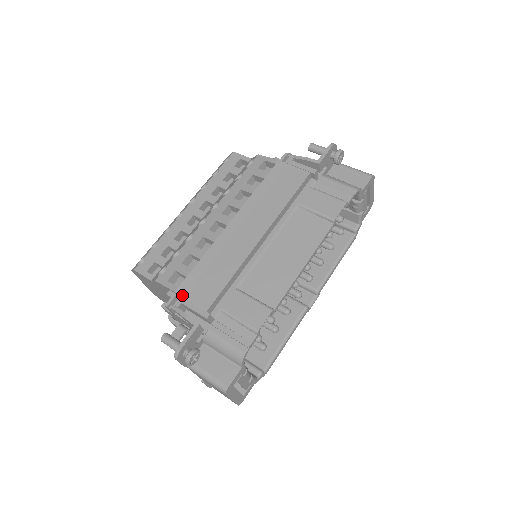
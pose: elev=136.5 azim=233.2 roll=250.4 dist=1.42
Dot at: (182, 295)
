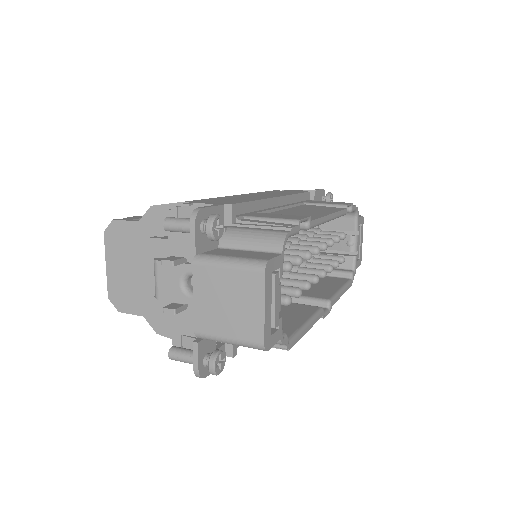
Dot at: (193, 202)
